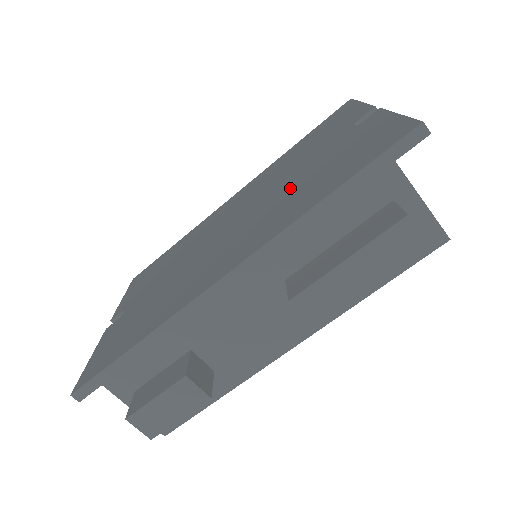
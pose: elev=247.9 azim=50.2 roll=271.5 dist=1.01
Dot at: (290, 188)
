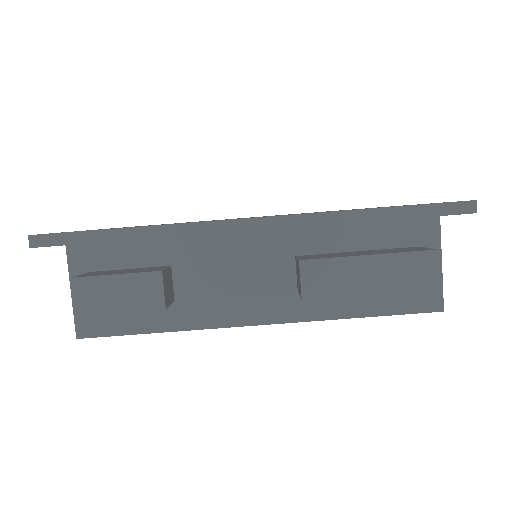
Dot at: (328, 211)
